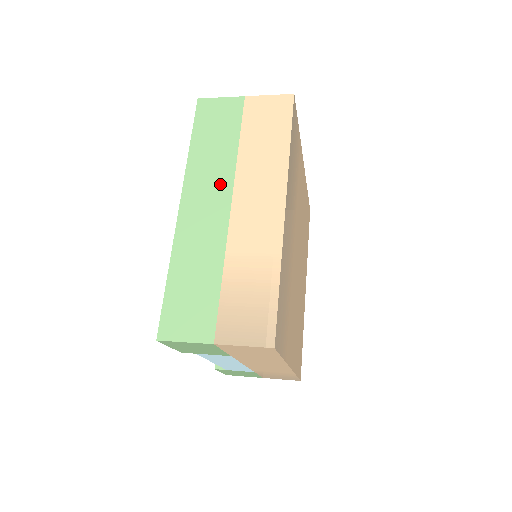
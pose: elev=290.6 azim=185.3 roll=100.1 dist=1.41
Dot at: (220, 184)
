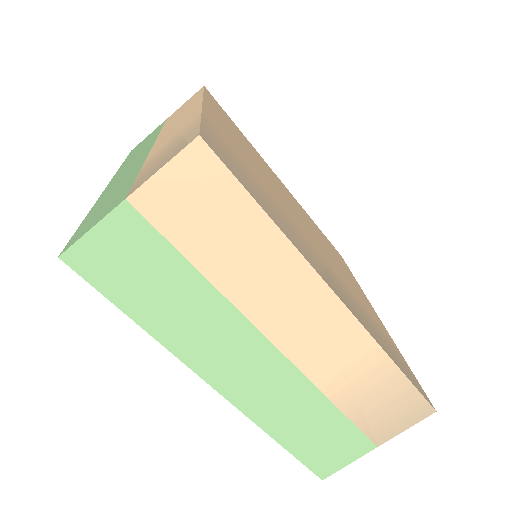
Dot at: (233, 335)
